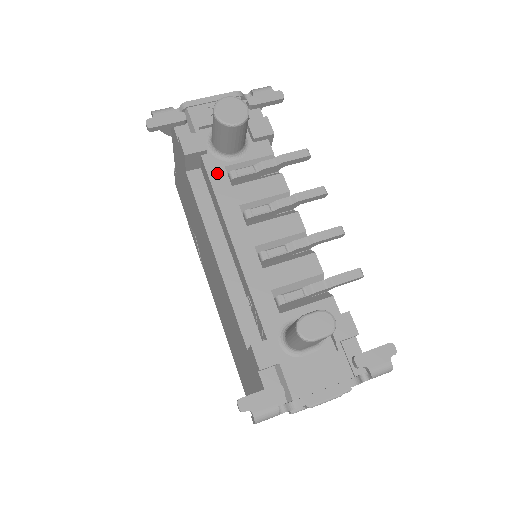
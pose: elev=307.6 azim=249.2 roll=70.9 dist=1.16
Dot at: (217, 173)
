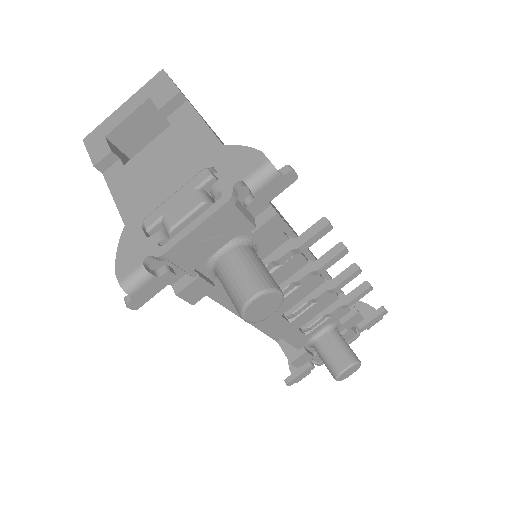
Dot at: occluded
